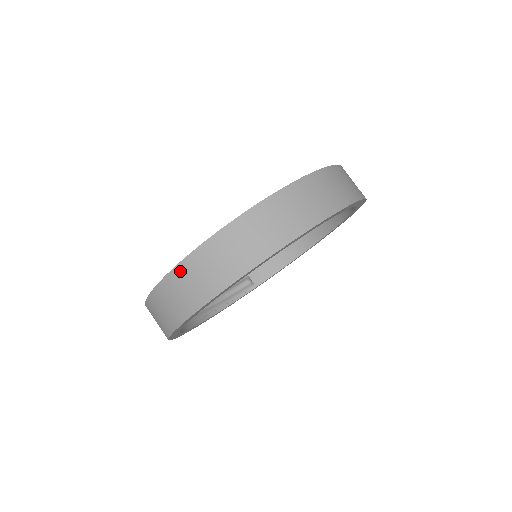
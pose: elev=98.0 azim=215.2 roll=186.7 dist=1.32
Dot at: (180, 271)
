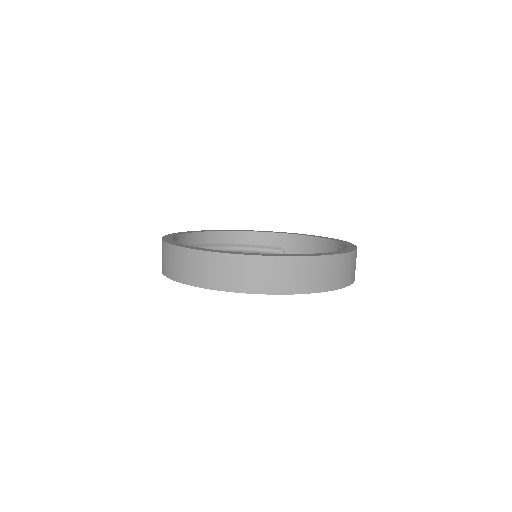
Dot at: (165, 247)
